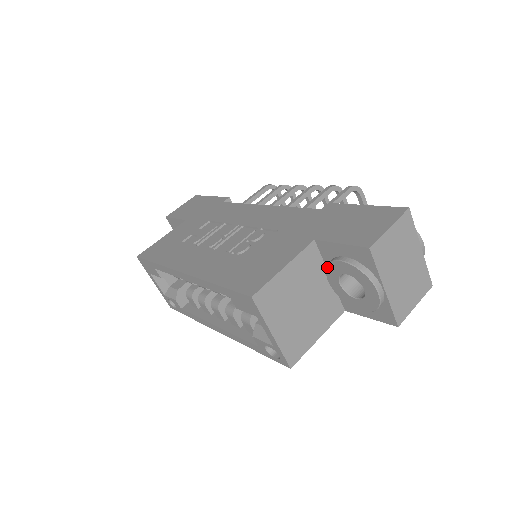
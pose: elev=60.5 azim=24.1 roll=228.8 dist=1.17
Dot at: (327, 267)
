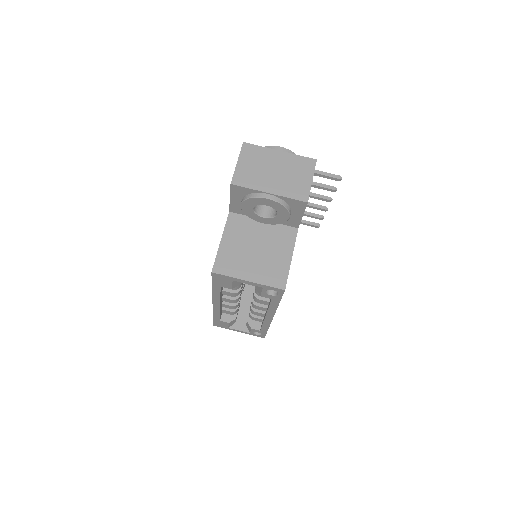
Dot at: (249, 217)
